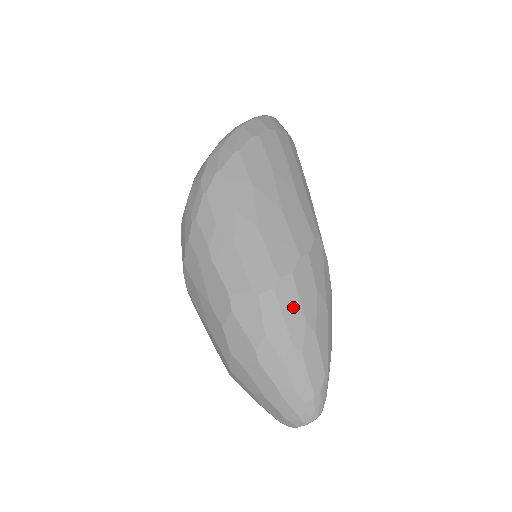
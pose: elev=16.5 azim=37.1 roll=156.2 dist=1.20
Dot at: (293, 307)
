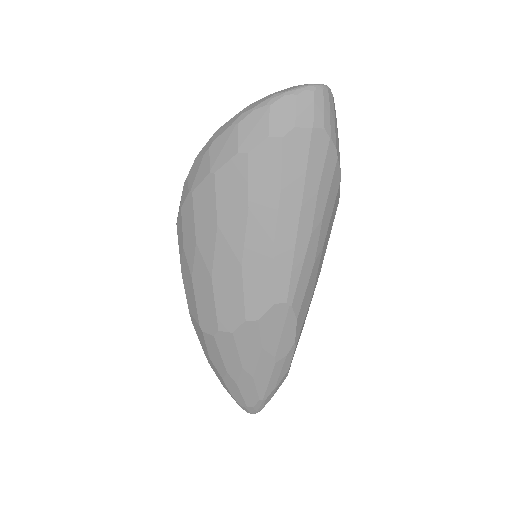
Dot at: (231, 354)
